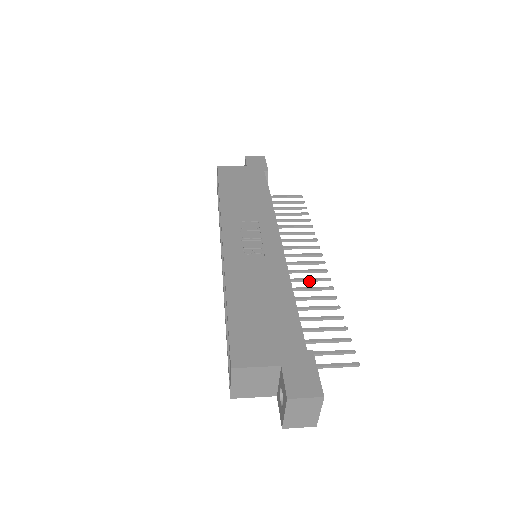
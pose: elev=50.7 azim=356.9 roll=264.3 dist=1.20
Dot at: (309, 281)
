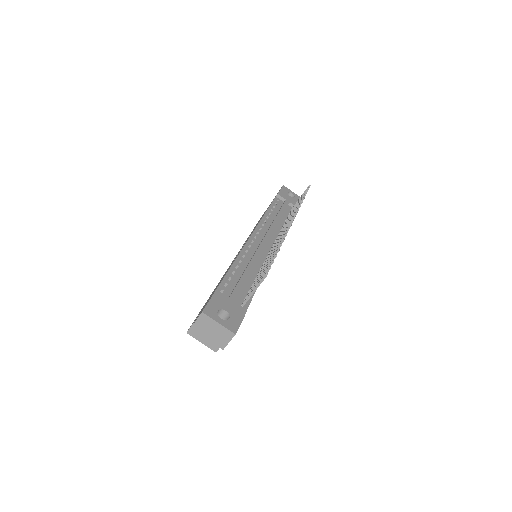
Dot at: occluded
